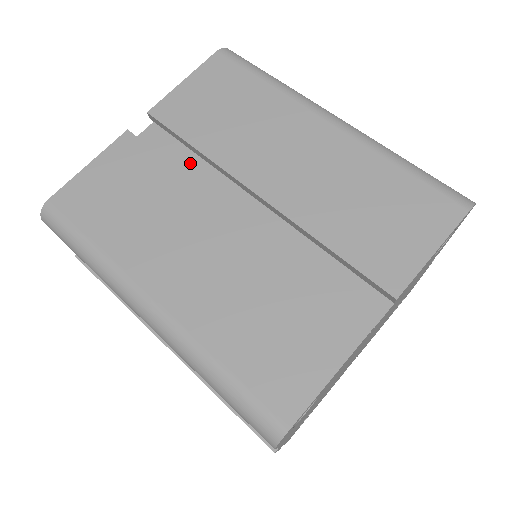
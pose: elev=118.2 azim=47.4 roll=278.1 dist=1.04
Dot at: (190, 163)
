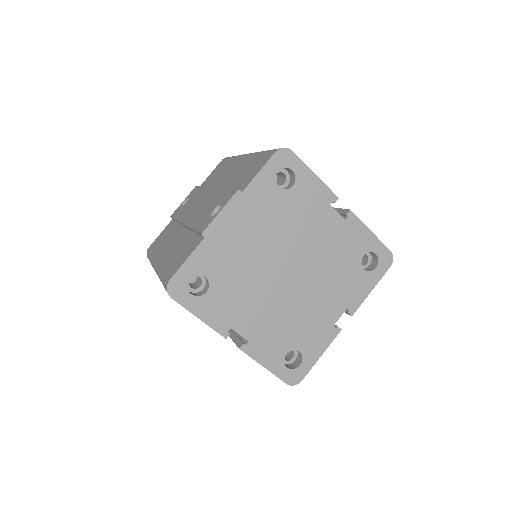
Dot at: occluded
